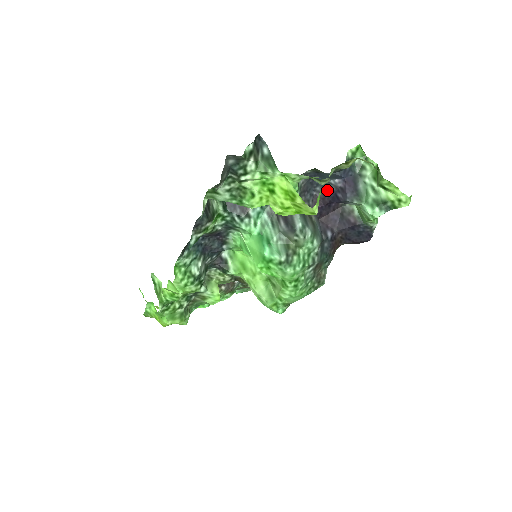
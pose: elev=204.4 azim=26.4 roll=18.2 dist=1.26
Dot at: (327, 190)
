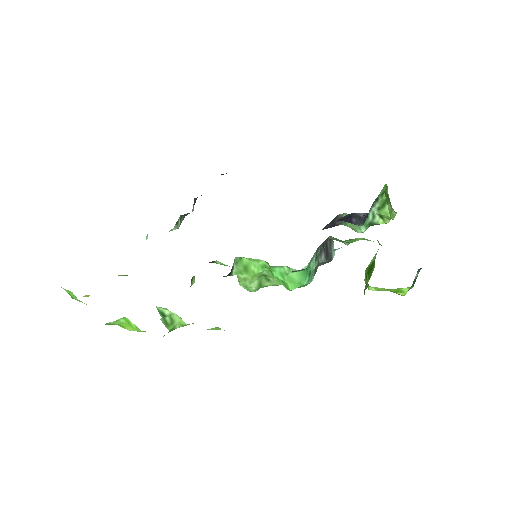
Dot at: (349, 216)
